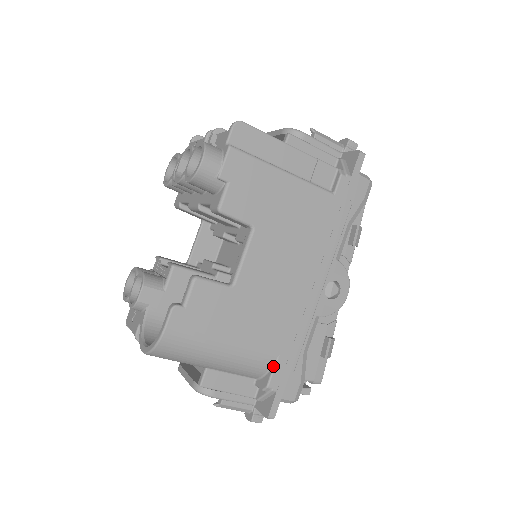
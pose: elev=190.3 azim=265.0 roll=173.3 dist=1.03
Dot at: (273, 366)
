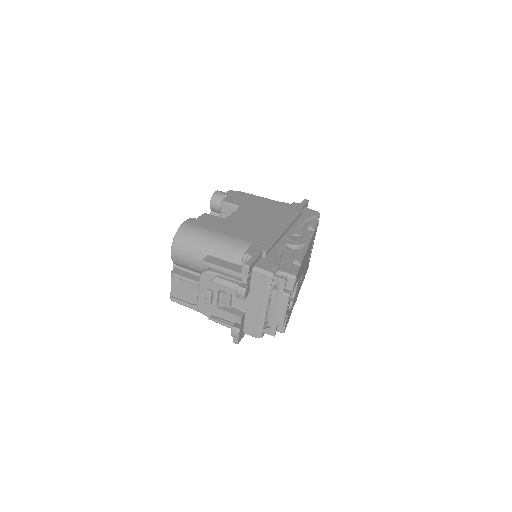
Dot at: (250, 247)
